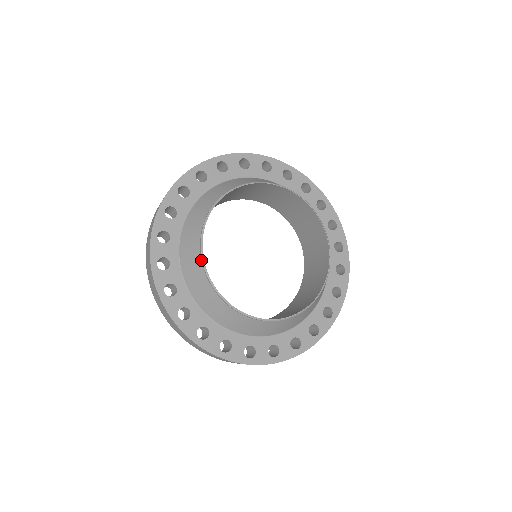
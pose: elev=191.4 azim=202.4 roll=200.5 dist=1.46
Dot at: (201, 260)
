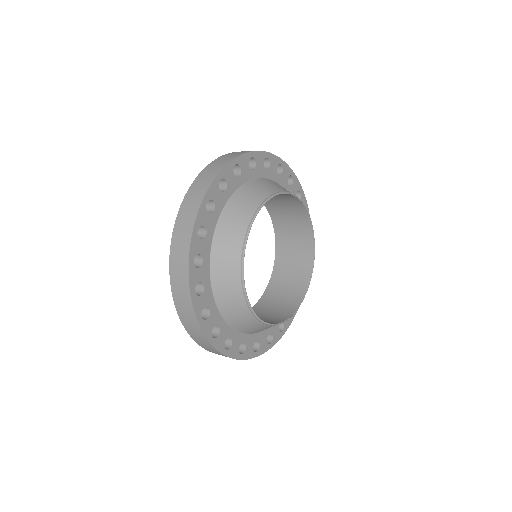
Dot at: (242, 247)
